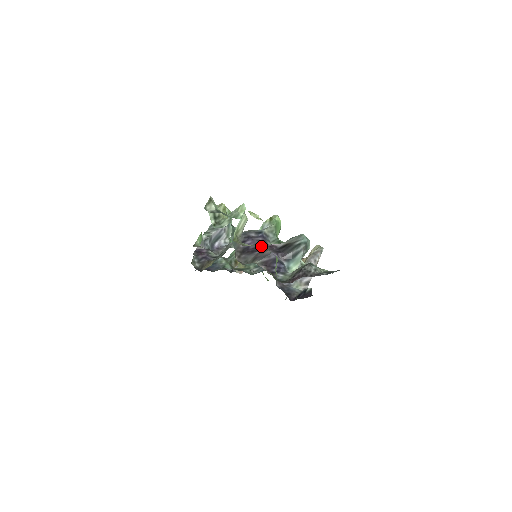
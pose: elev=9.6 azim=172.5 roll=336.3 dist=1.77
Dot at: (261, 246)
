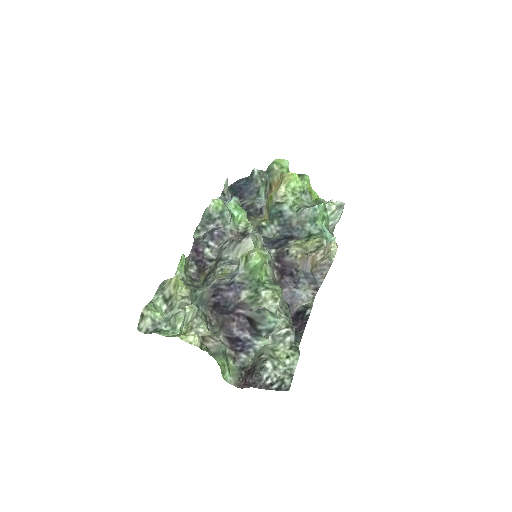
Dot at: (230, 306)
